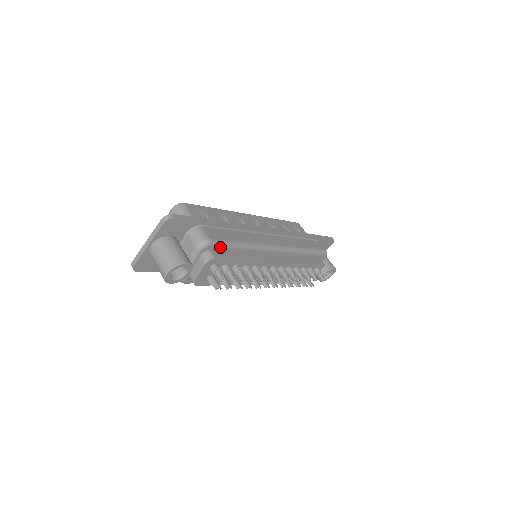
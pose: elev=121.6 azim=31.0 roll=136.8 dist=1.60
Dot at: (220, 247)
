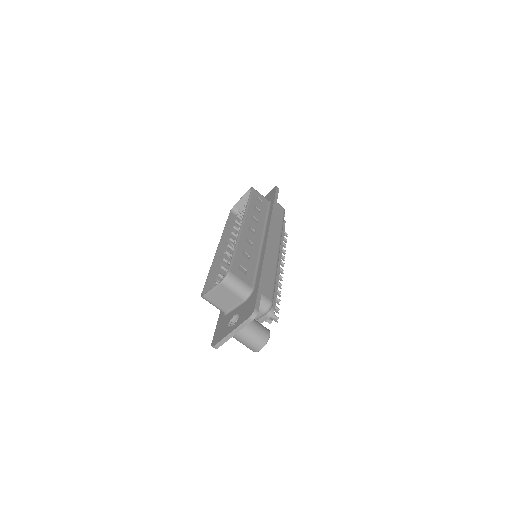
Dot at: occluded
